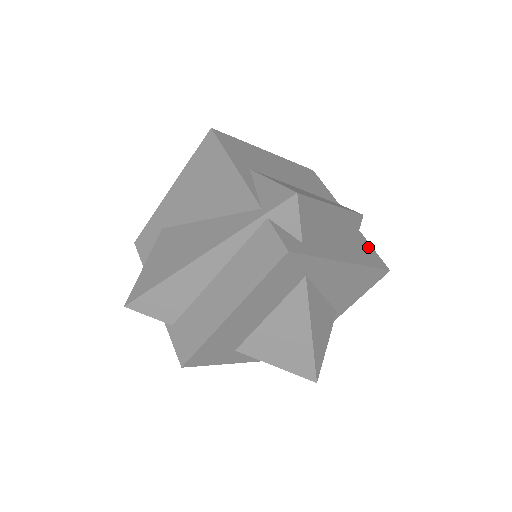
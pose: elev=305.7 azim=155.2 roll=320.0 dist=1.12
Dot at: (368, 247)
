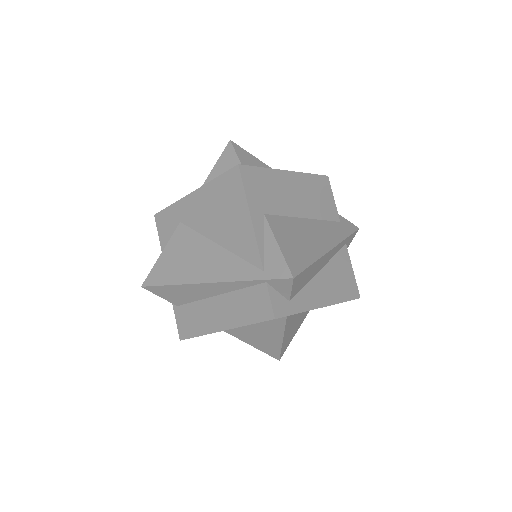
Dot at: (350, 274)
